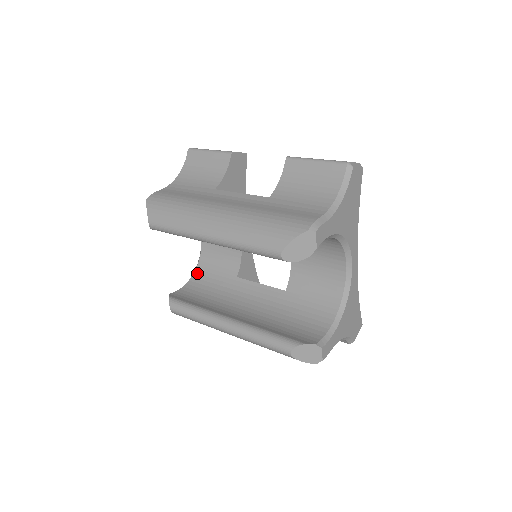
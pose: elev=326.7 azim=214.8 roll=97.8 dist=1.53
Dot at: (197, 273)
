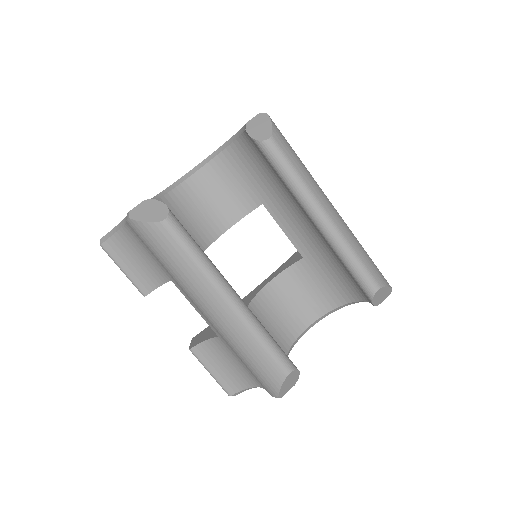
Dot at: occluded
